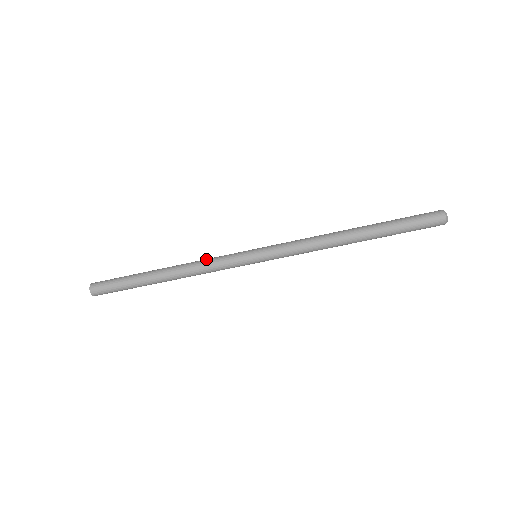
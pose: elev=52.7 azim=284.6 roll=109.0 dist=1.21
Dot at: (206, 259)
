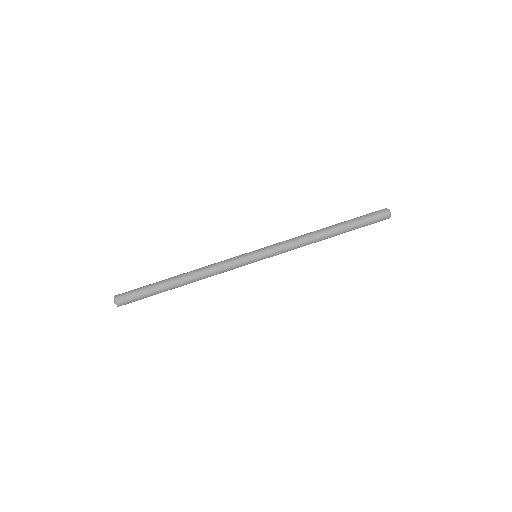
Dot at: occluded
